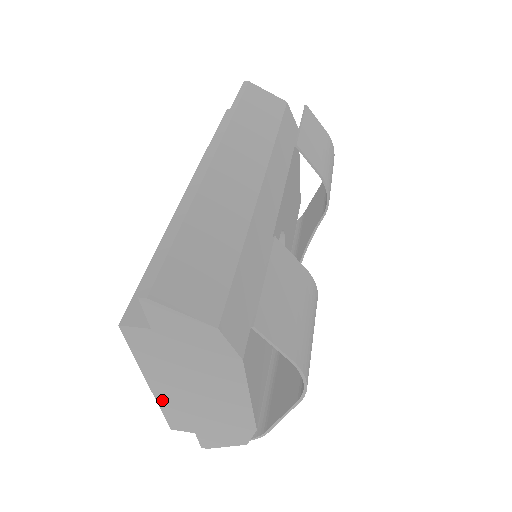
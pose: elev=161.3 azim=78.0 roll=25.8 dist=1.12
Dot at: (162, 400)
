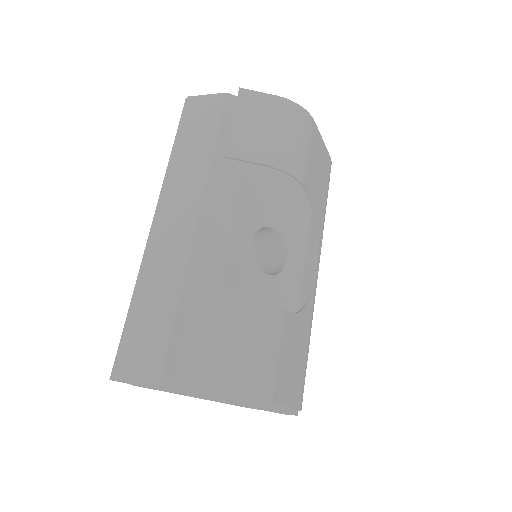
Dot at: (215, 401)
